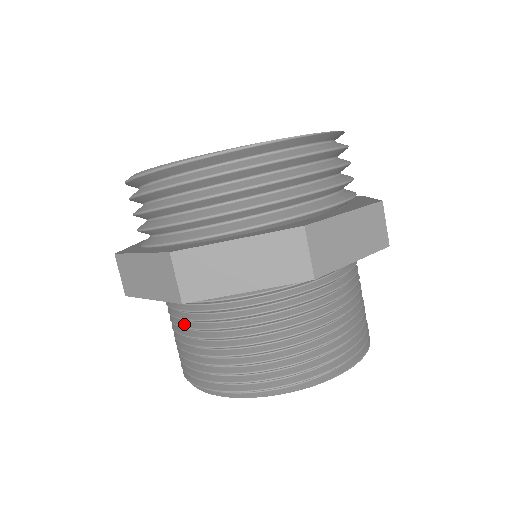
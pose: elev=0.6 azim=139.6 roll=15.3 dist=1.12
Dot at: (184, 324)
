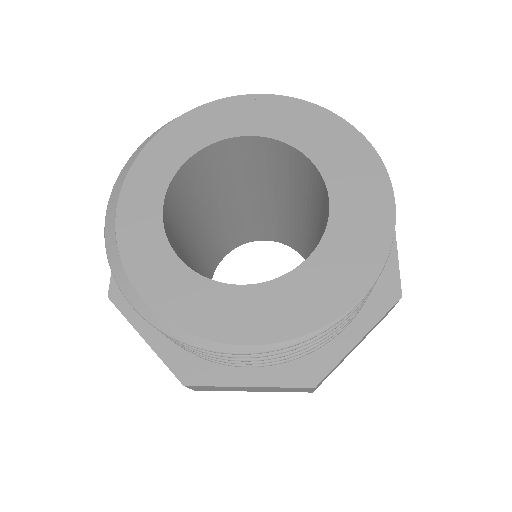
Dot at: occluded
